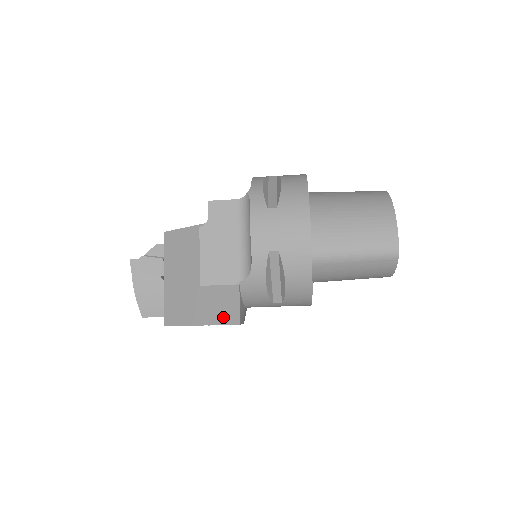
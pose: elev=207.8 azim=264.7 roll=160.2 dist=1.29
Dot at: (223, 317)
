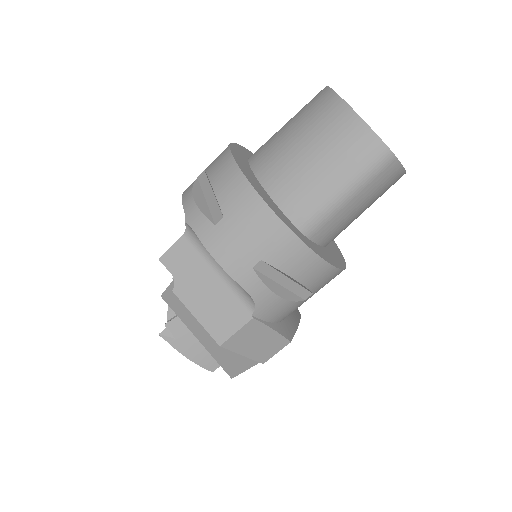
Dot at: (269, 349)
